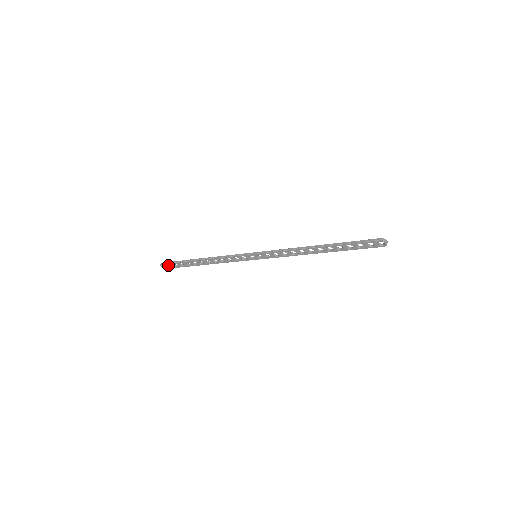
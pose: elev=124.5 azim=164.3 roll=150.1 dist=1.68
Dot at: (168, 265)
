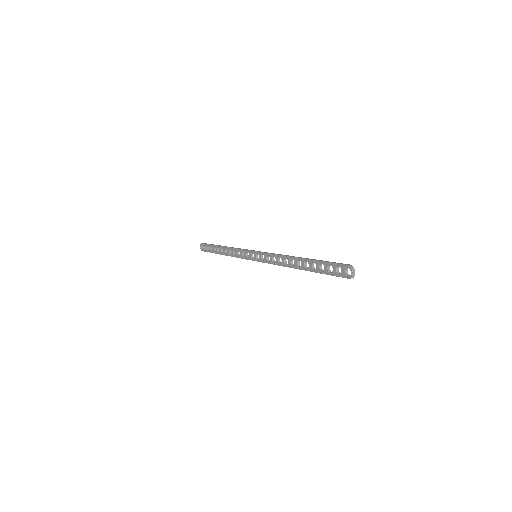
Dot at: (205, 247)
